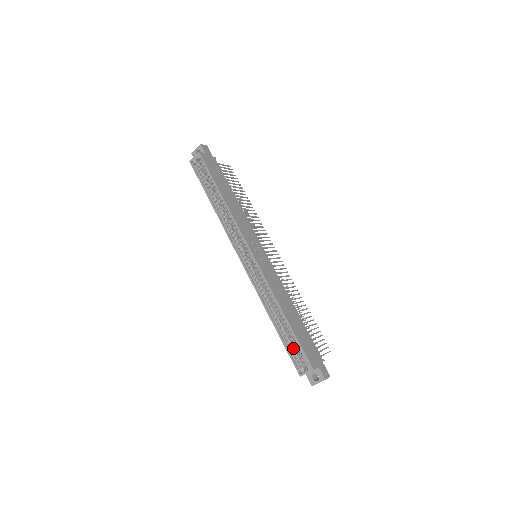
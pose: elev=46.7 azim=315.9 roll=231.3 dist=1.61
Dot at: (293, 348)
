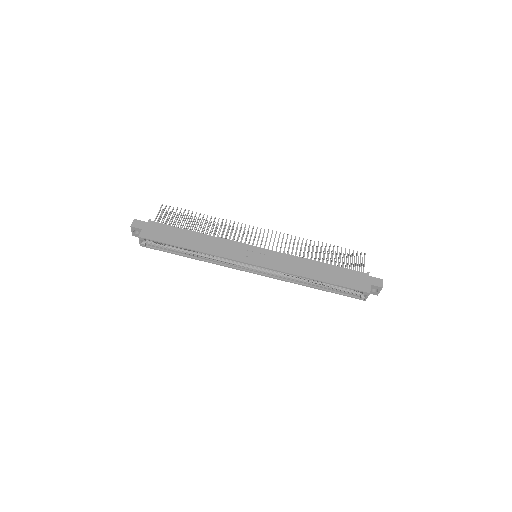
Dot at: (343, 290)
